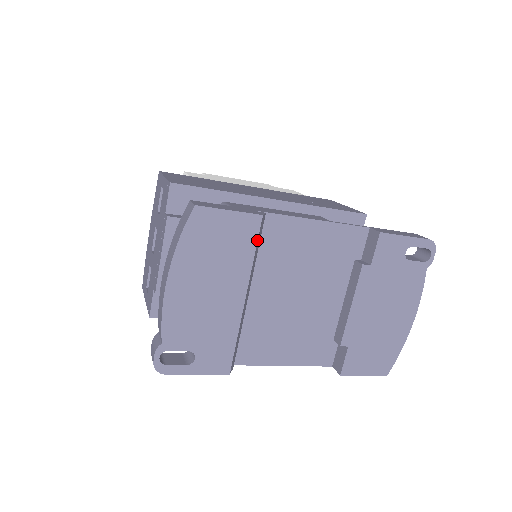
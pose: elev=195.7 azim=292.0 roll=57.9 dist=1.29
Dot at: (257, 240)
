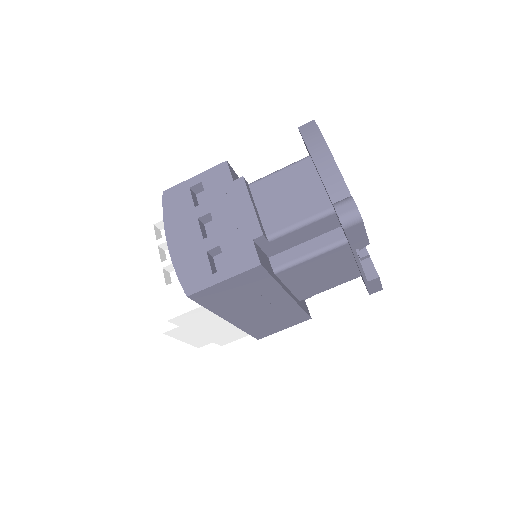
Dot at: occluded
